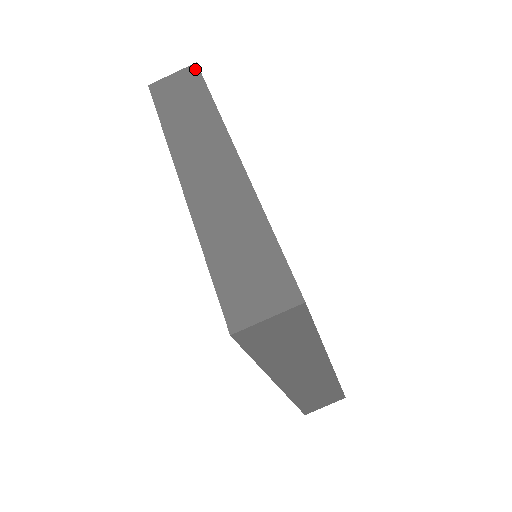
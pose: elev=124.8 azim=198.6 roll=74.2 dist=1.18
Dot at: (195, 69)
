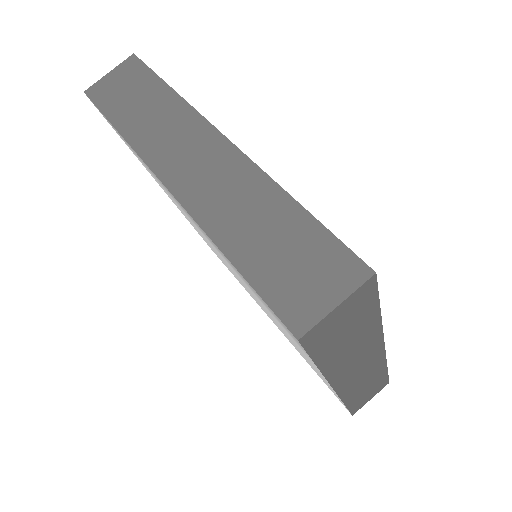
Dot at: (135, 60)
